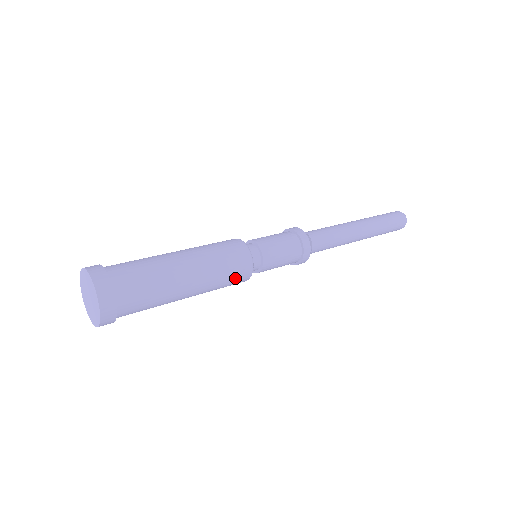
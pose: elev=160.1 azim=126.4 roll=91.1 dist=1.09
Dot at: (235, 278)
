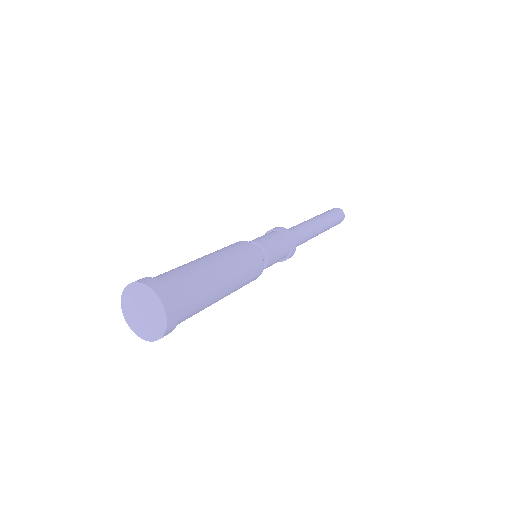
Dot at: (253, 272)
